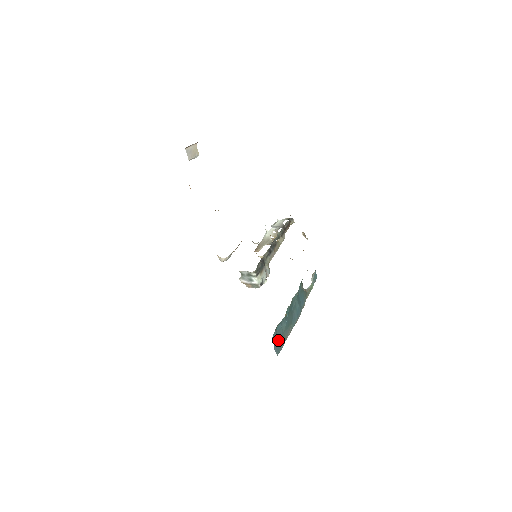
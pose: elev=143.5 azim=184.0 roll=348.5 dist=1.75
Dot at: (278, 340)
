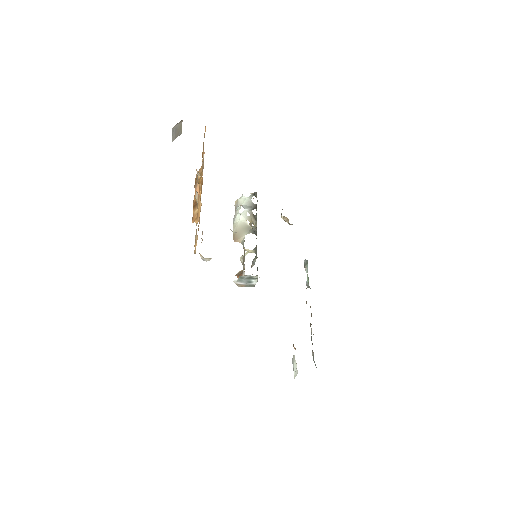
Dot at: occluded
